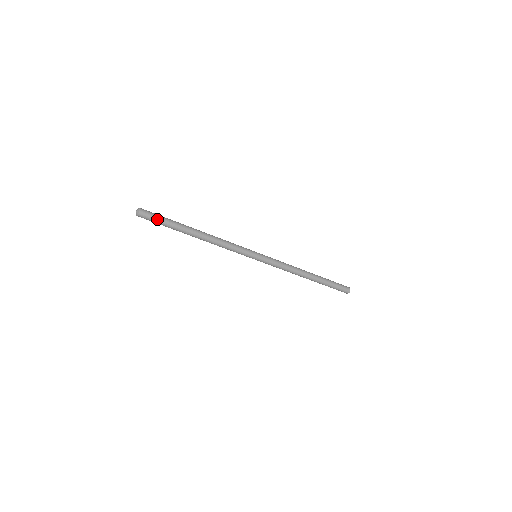
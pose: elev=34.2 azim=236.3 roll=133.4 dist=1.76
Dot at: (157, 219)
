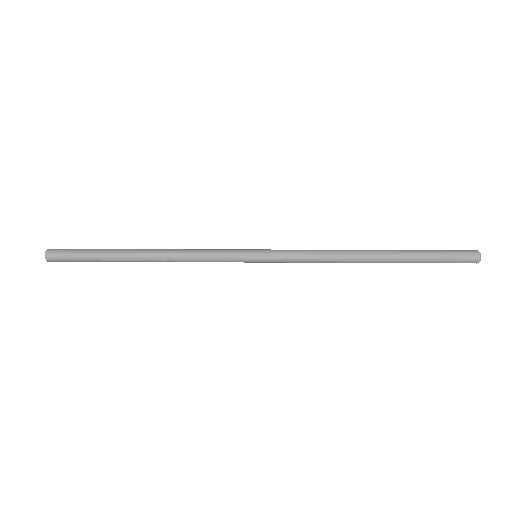
Dot at: (76, 261)
